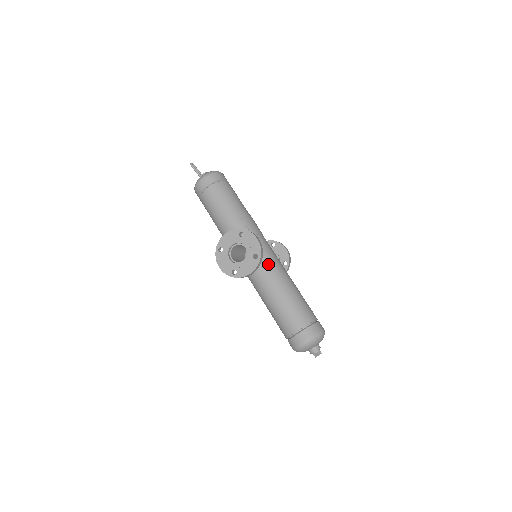
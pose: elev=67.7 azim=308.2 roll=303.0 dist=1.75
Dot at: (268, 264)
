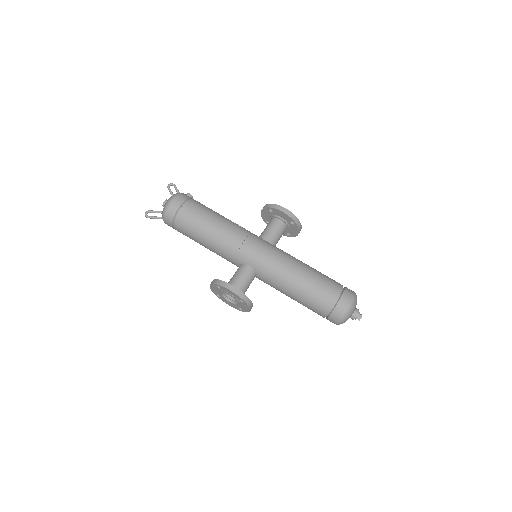
Dot at: (265, 274)
